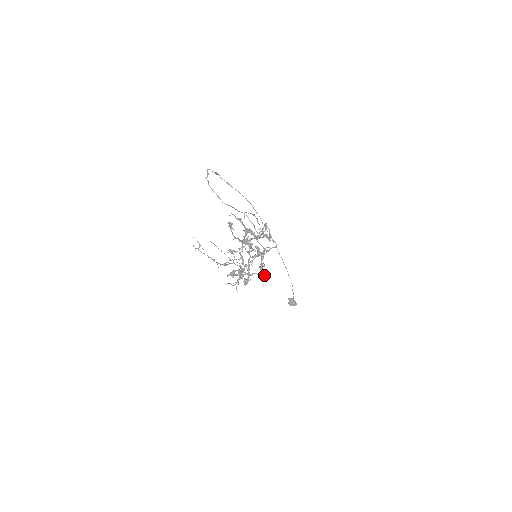
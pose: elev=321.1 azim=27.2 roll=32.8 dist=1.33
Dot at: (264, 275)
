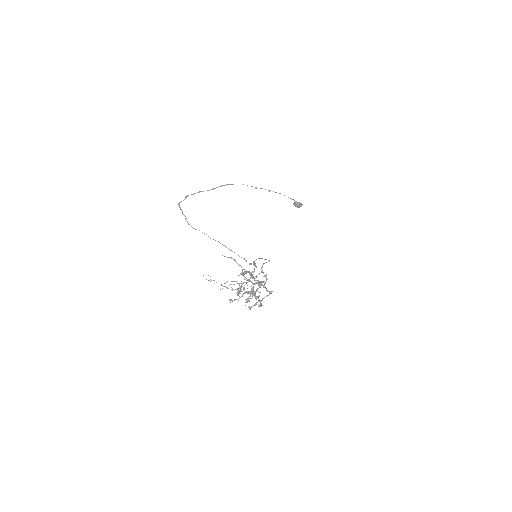
Dot at: (271, 291)
